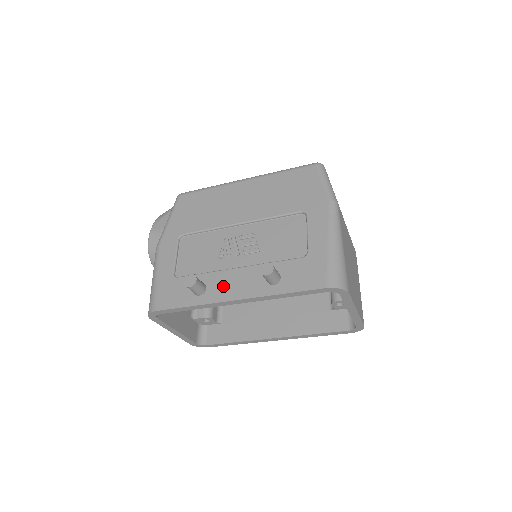
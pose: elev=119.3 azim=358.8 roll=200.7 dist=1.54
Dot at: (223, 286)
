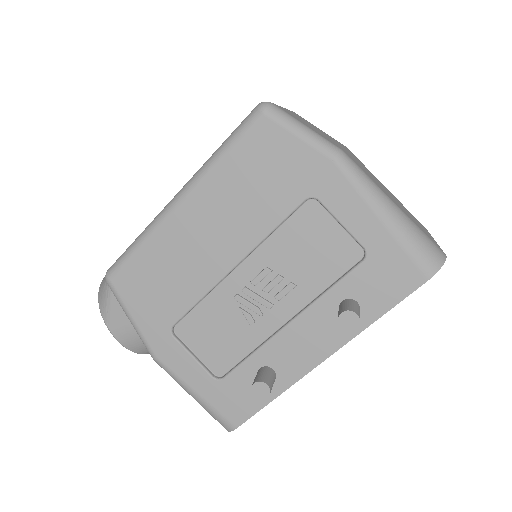
Dot at: (292, 355)
